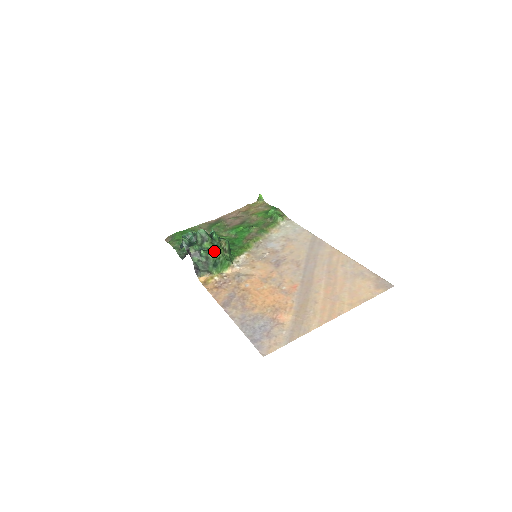
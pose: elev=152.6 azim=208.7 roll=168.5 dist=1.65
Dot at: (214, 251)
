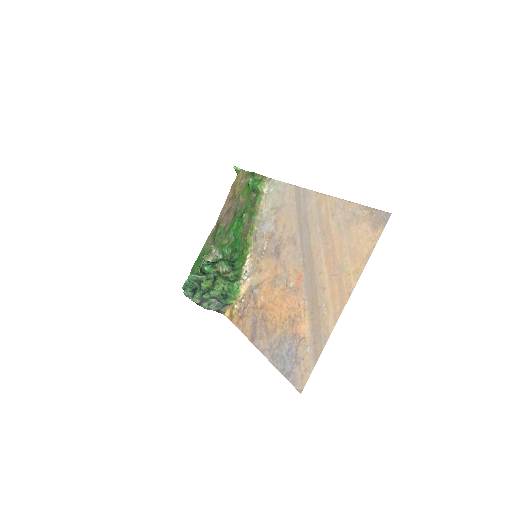
Dot at: (213, 287)
